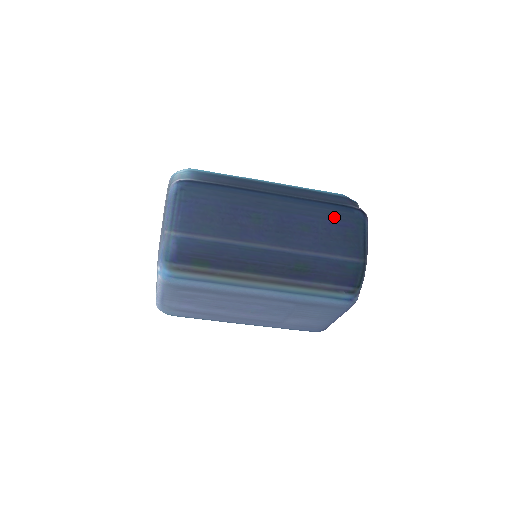
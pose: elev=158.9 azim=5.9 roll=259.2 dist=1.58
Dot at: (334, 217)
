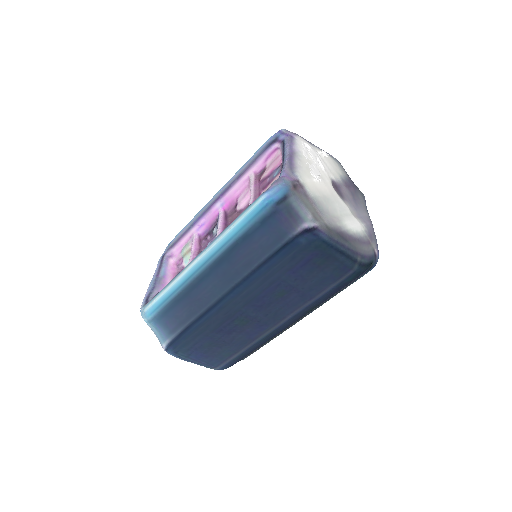
Dot at: (290, 265)
